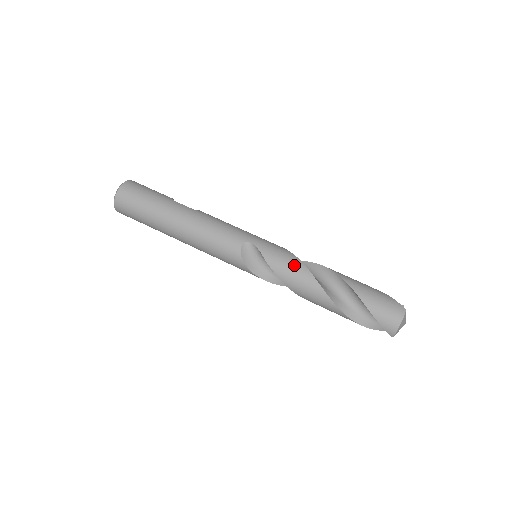
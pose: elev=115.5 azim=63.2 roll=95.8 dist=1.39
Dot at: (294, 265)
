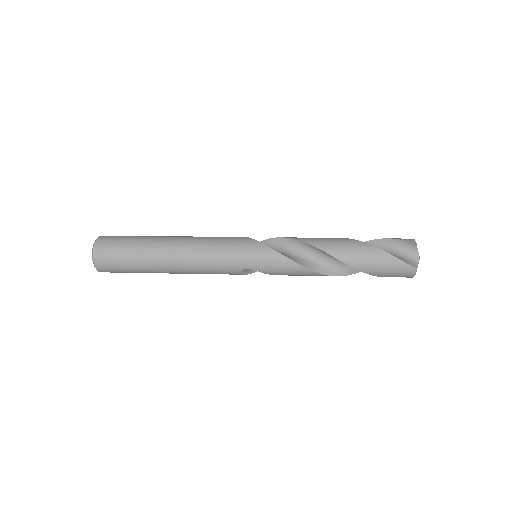
Dot at: occluded
